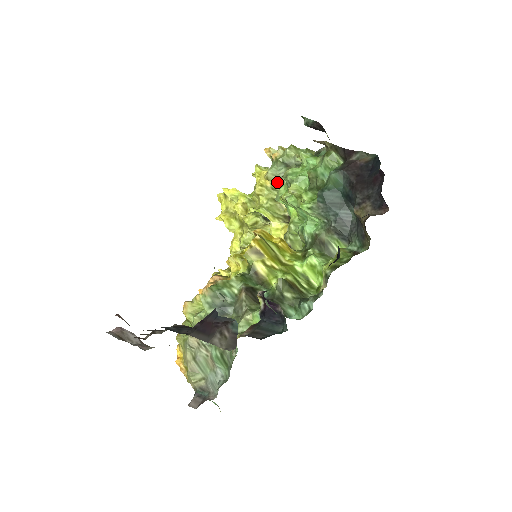
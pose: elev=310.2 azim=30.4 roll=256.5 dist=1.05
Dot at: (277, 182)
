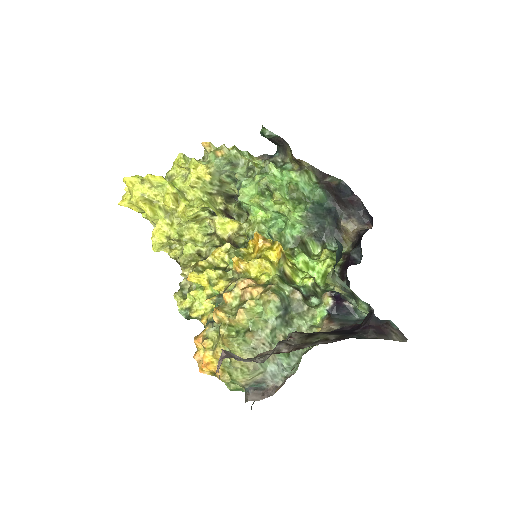
Dot at: (216, 177)
